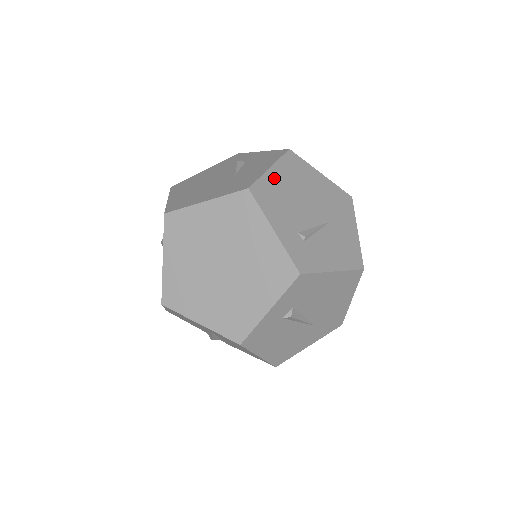
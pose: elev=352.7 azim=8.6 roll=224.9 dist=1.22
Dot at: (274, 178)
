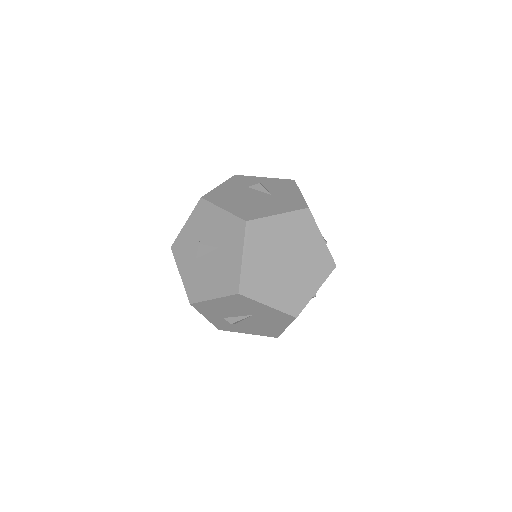
Dot at: occluded
